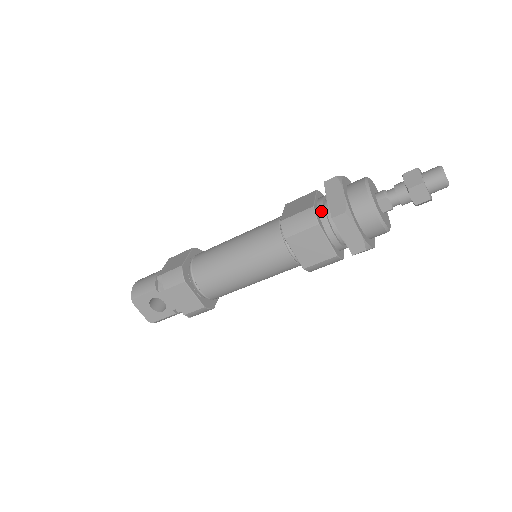
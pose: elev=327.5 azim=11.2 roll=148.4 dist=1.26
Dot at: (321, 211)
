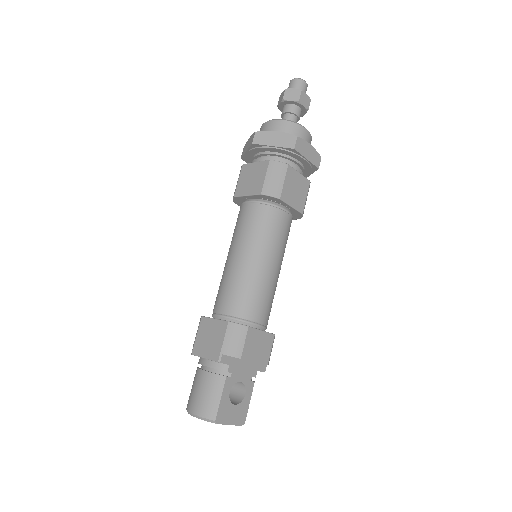
Dot at: occluded
